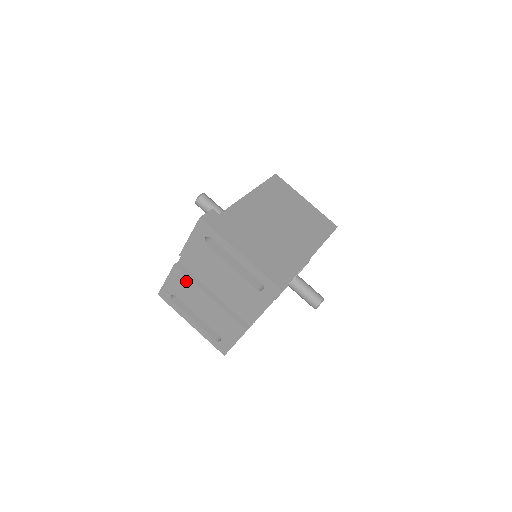
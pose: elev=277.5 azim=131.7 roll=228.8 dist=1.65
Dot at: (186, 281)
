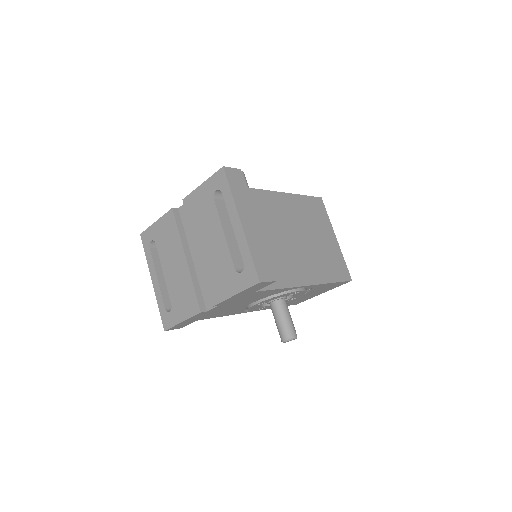
Dot at: (173, 231)
